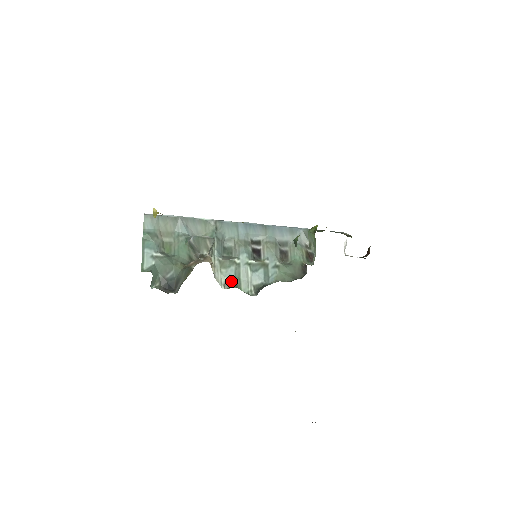
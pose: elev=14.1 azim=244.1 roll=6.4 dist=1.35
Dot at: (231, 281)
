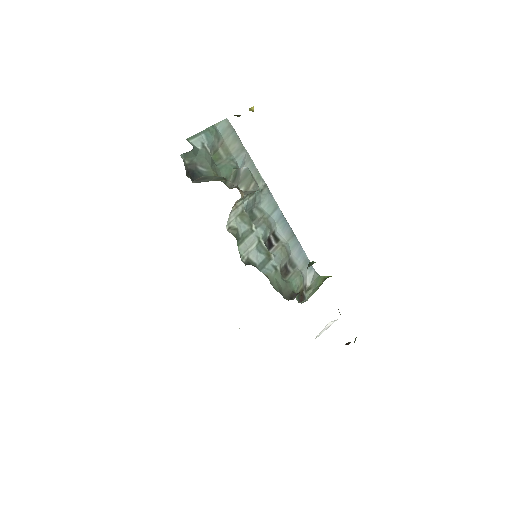
Dot at: (237, 232)
